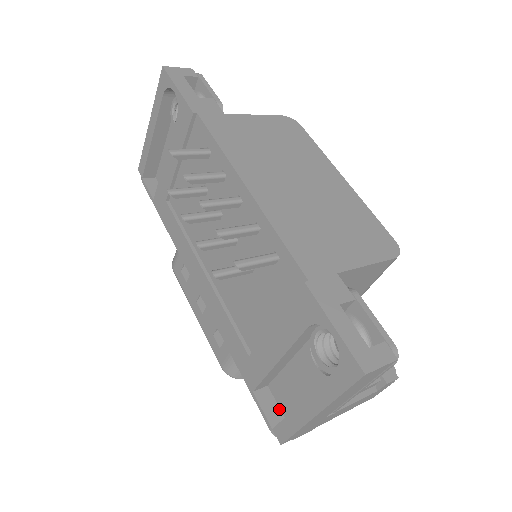
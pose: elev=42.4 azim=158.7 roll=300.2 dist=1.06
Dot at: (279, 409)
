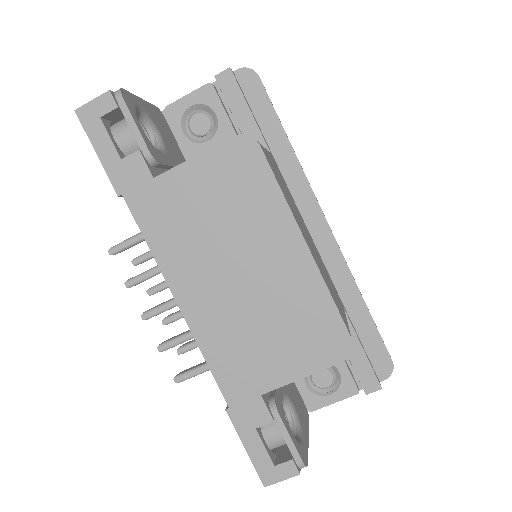
Dot at: occluded
